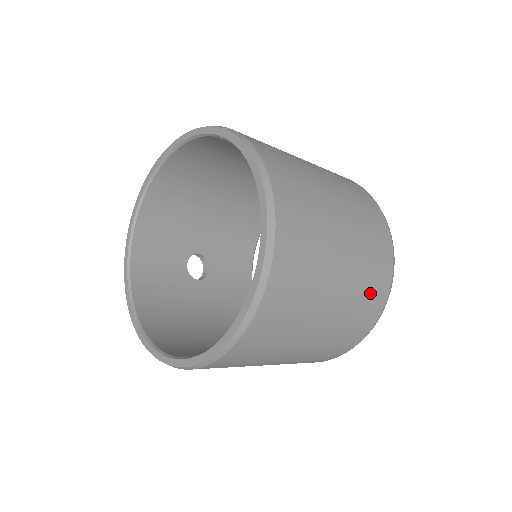
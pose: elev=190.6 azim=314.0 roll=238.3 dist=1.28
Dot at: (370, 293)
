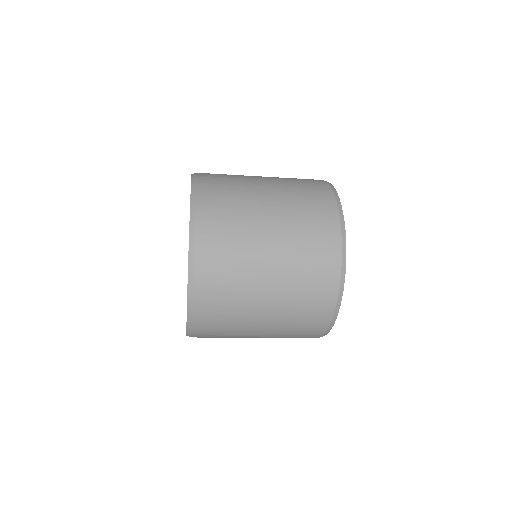
Dot at: (314, 235)
